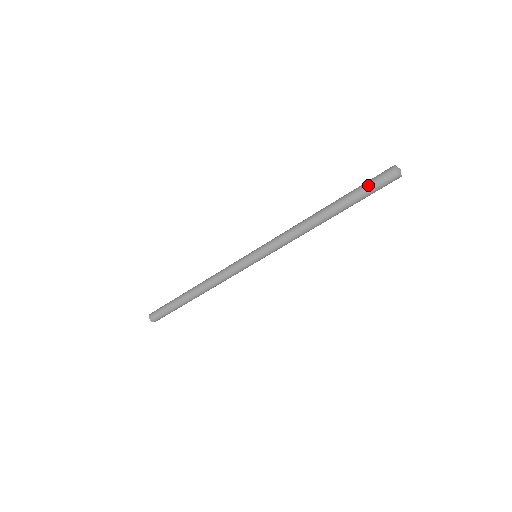
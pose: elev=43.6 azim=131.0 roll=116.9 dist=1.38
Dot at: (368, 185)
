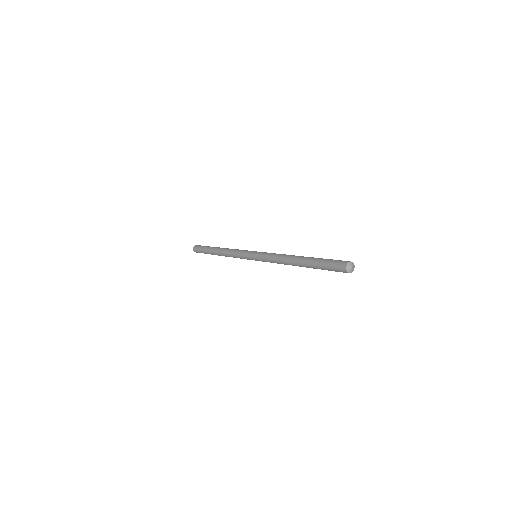
Dot at: occluded
